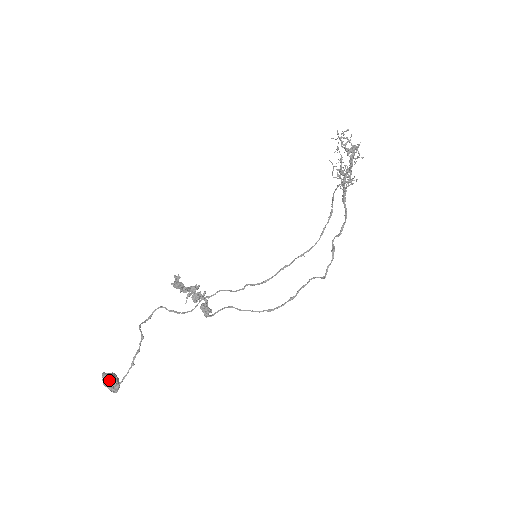
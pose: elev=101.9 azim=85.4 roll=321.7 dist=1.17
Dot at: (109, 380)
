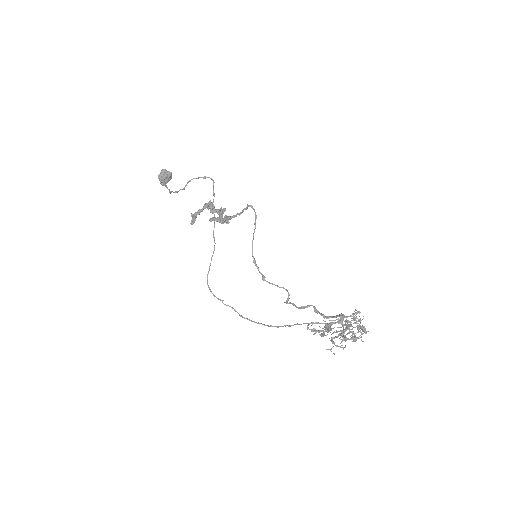
Dot at: (161, 178)
